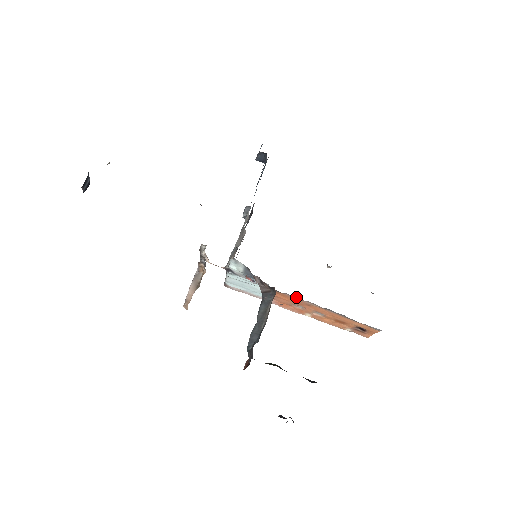
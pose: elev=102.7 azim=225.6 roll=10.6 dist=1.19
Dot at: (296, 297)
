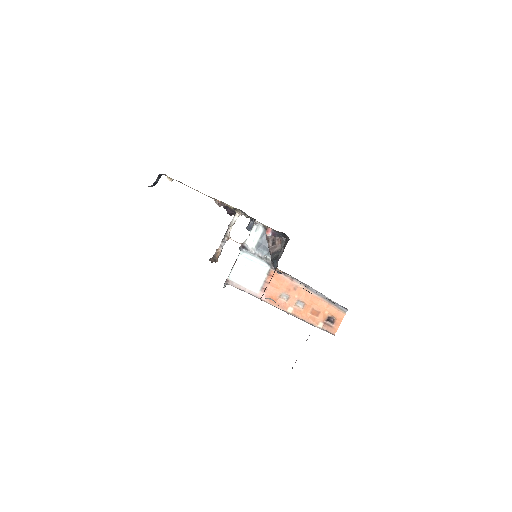
Dot at: (288, 276)
